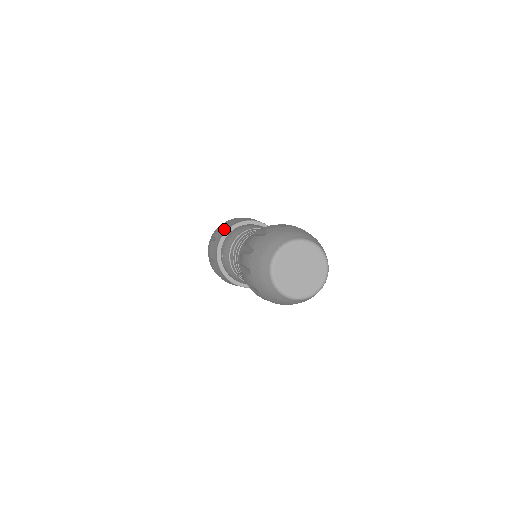
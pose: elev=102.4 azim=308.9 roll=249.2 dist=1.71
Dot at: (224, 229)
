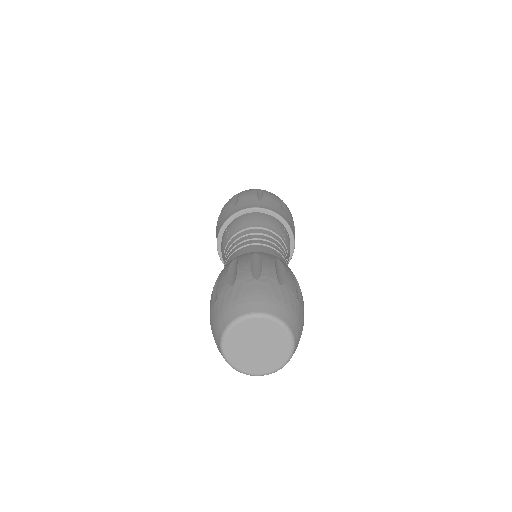
Dot at: (250, 203)
